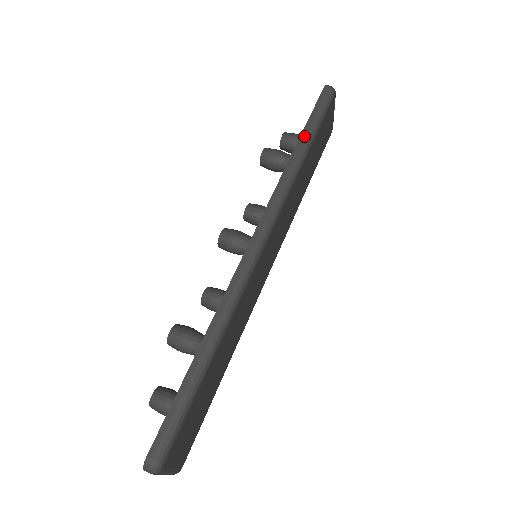
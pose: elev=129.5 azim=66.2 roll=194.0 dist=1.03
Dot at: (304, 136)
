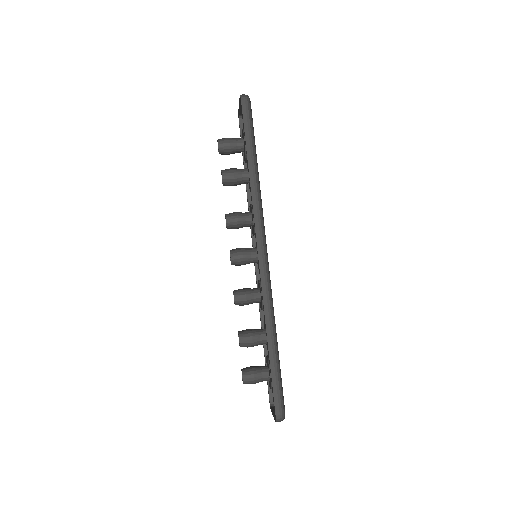
Dot at: (250, 153)
